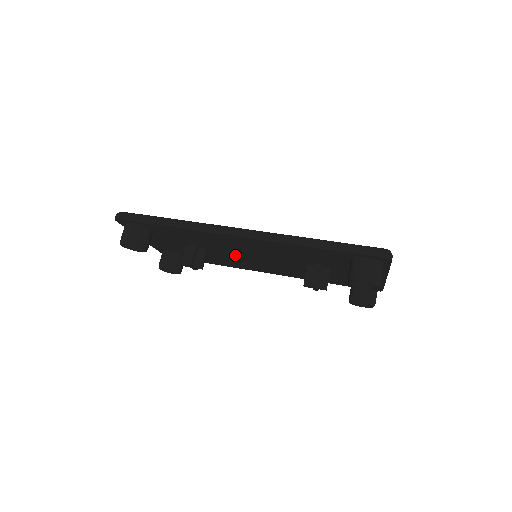
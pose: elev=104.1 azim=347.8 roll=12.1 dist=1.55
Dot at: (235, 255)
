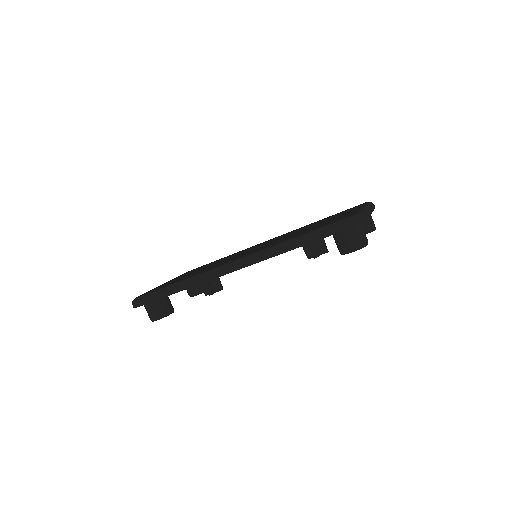
Dot at: occluded
